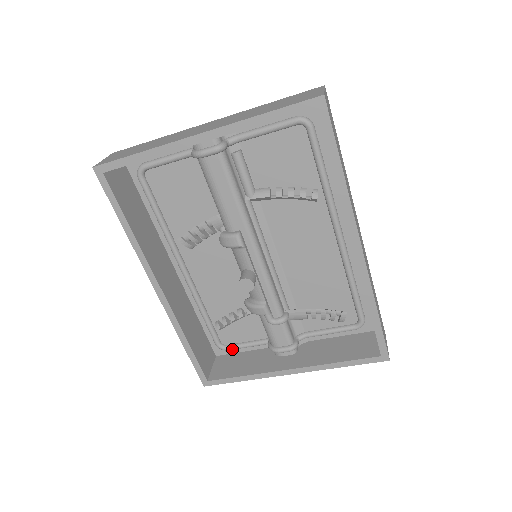
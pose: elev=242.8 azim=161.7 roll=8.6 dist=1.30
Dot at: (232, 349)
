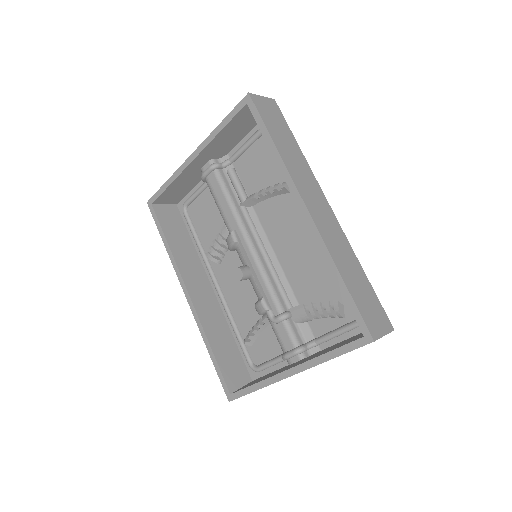
Dot at: (261, 369)
